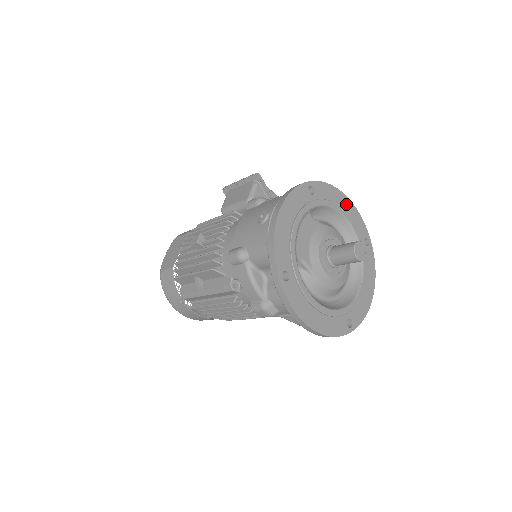
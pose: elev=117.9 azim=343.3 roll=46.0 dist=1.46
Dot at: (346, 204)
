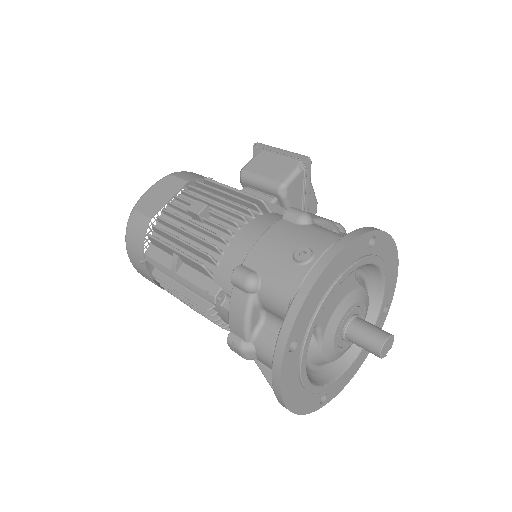
Dot at: (393, 264)
